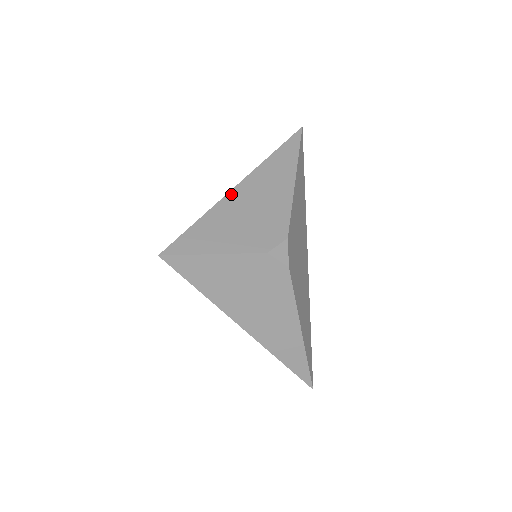
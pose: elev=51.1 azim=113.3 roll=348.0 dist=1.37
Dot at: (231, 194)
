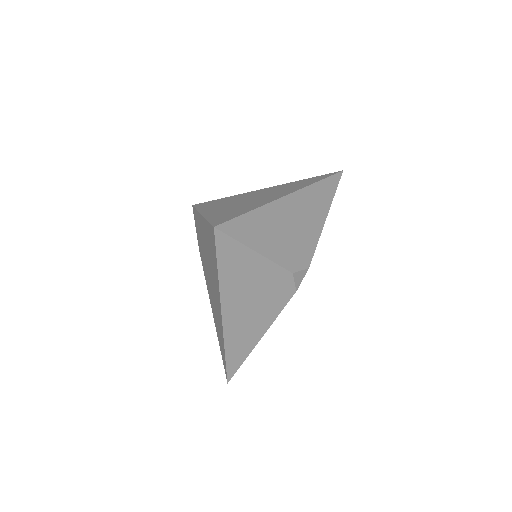
Dot at: (282, 201)
